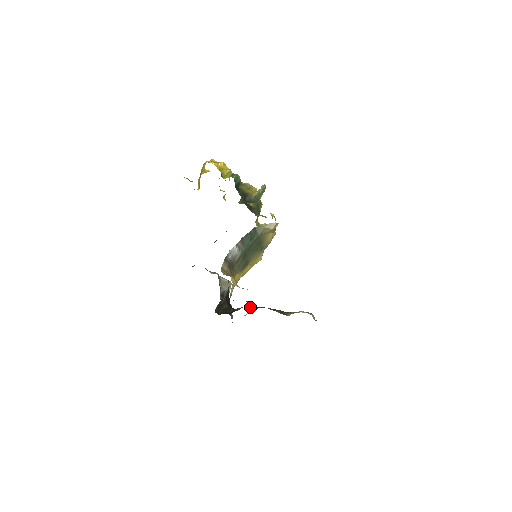
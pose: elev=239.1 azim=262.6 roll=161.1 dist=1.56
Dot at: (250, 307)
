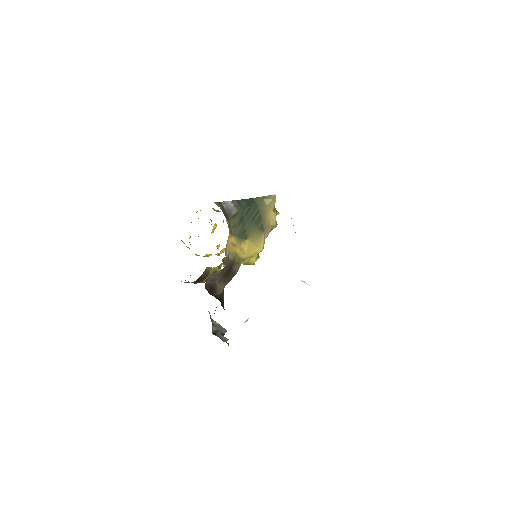
Dot at: occluded
